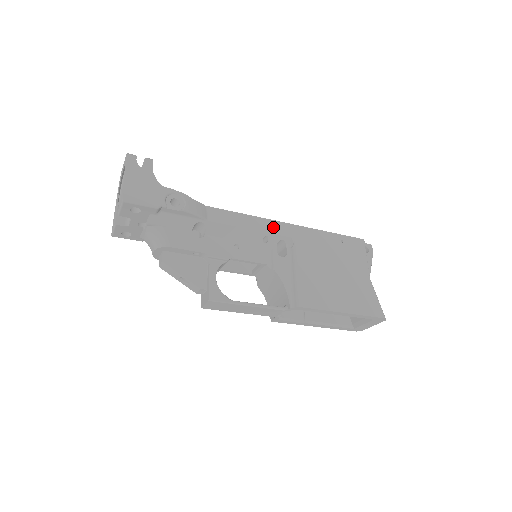
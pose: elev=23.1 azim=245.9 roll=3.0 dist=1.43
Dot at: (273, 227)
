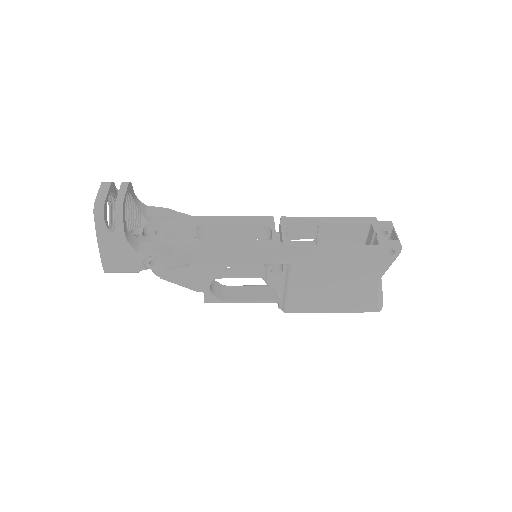
Dot at: (267, 258)
